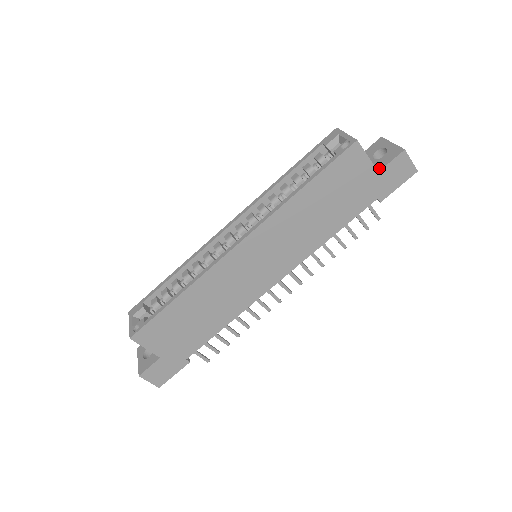
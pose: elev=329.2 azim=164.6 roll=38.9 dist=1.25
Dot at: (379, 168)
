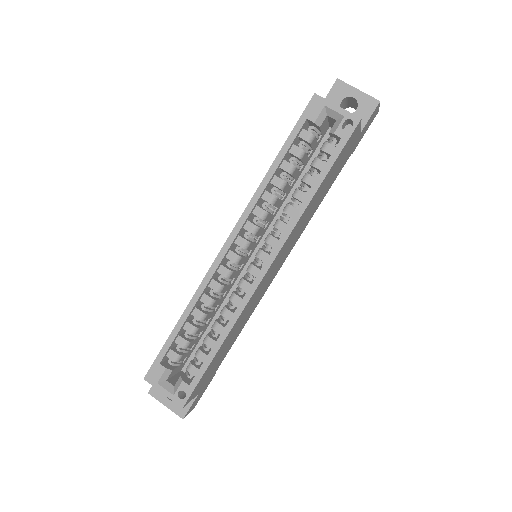
Dot at: occluded
